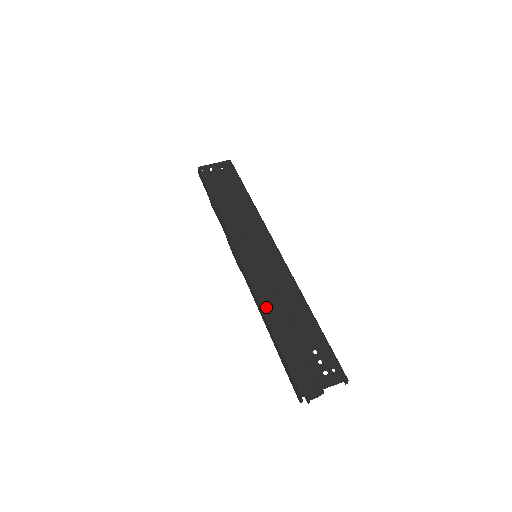
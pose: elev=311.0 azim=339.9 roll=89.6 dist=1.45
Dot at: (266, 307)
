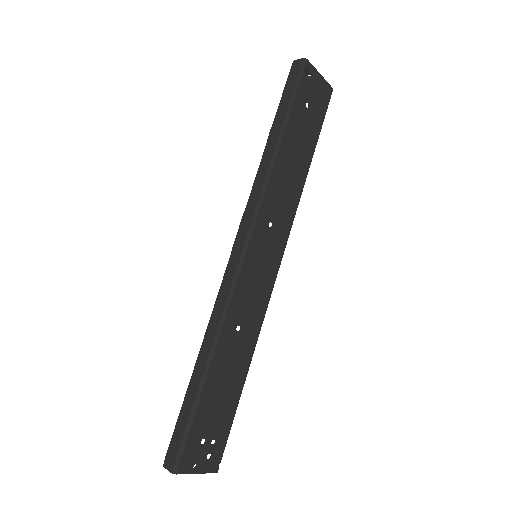
Dot at: (221, 342)
